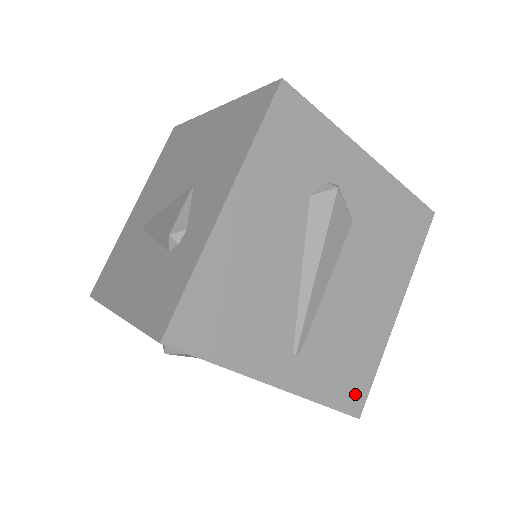
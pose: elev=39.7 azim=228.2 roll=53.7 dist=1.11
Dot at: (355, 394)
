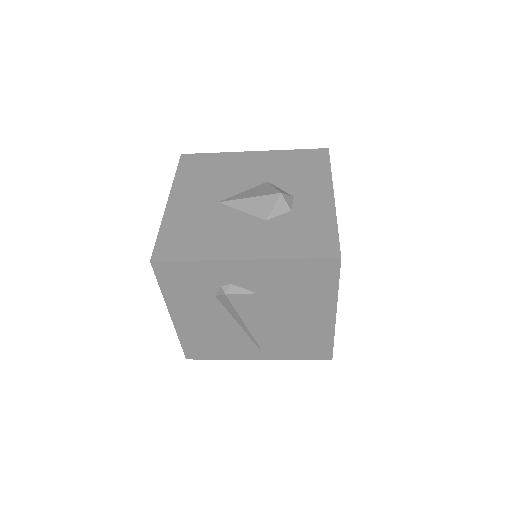
Dot at: (321, 353)
